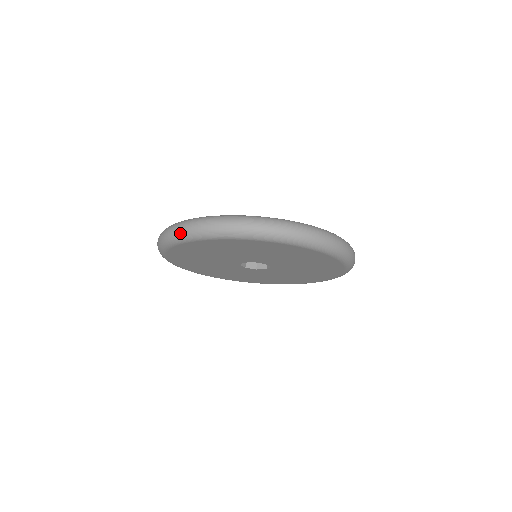
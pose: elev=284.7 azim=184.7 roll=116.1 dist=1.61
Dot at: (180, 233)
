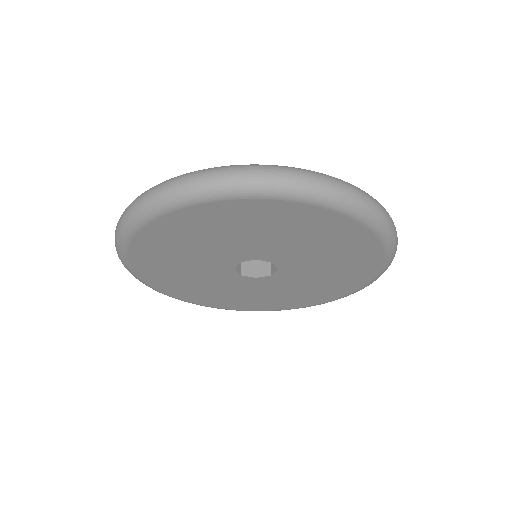
Dot at: (150, 201)
